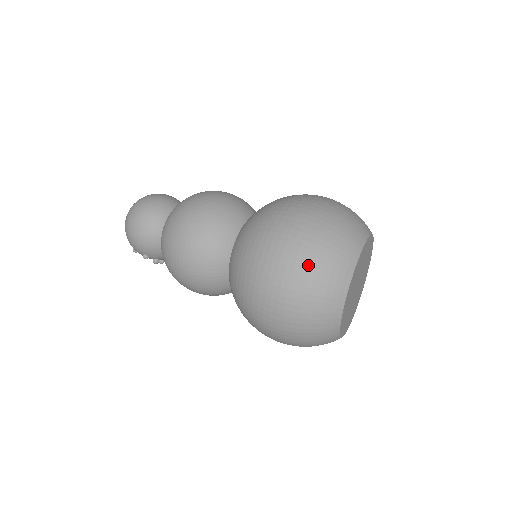
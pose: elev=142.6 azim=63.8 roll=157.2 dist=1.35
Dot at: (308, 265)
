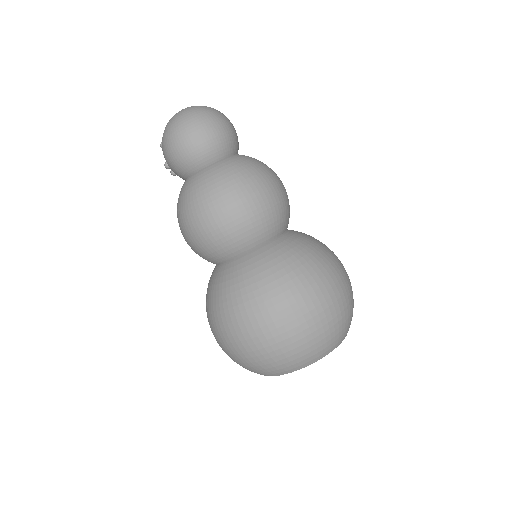
Dot at: (278, 347)
